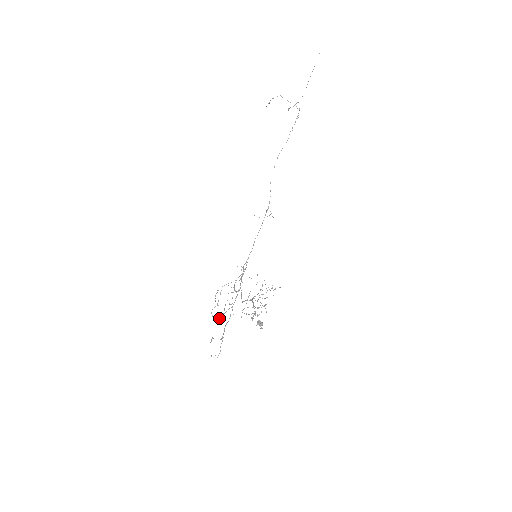
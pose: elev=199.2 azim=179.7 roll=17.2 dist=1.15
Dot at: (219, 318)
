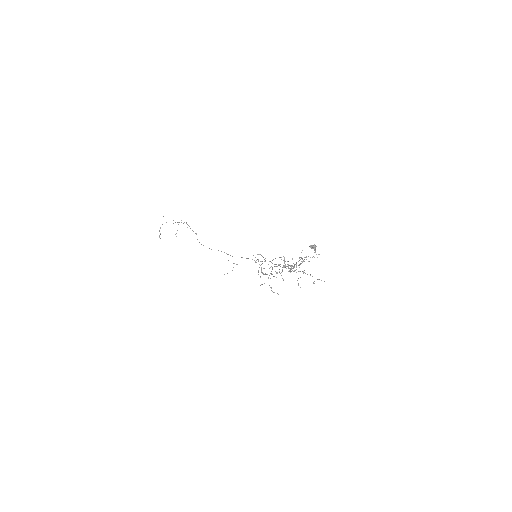
Dot at: (283, 280)
